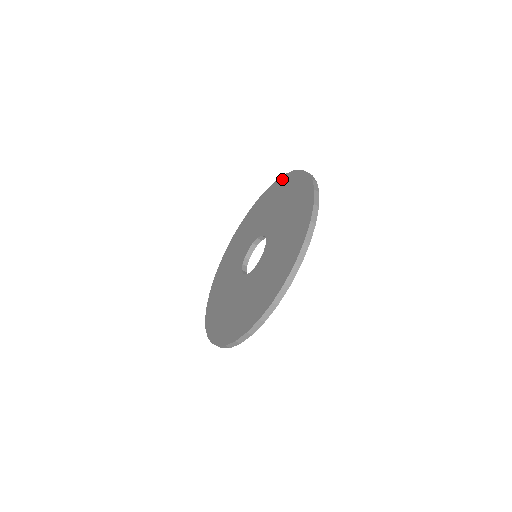
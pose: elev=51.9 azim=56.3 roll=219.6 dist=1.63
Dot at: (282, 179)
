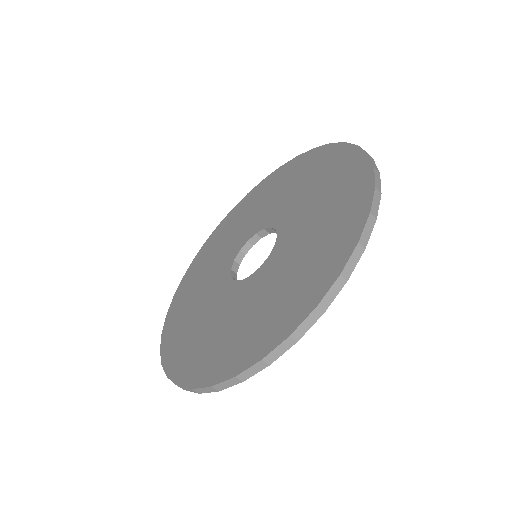
Dot at: (260, 185)
